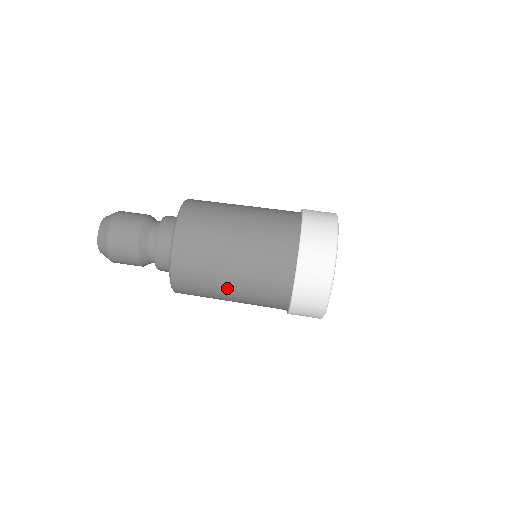
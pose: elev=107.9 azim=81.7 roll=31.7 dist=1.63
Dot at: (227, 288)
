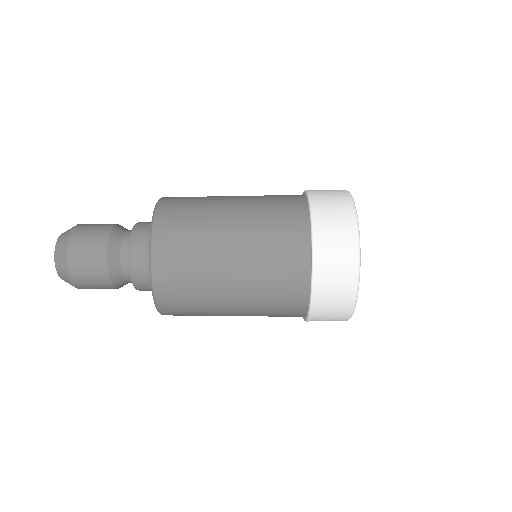
Dot at: occluded
